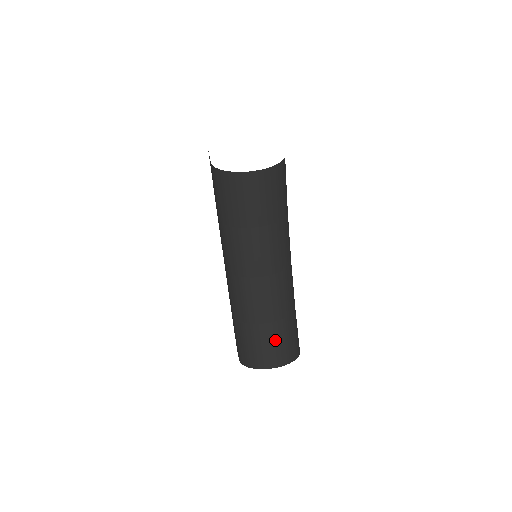
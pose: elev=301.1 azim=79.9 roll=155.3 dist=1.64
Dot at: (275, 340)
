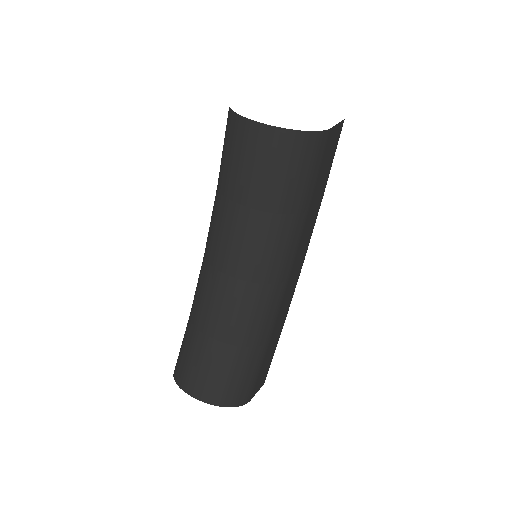
Dot at: (212, 365)
